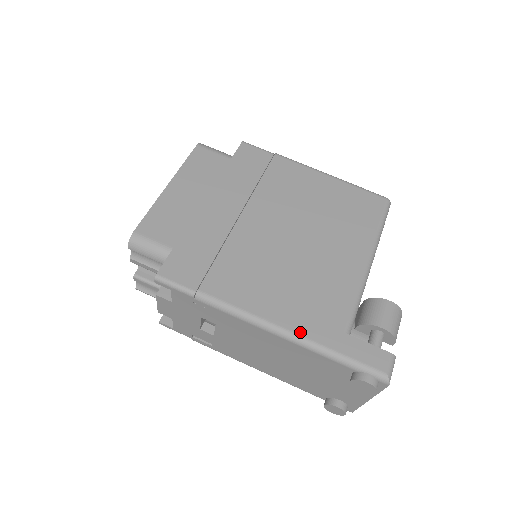
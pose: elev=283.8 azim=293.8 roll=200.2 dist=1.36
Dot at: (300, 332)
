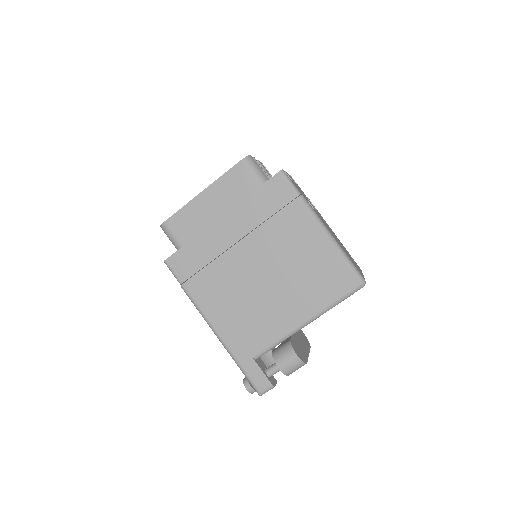
Dot at: (226, 342)
